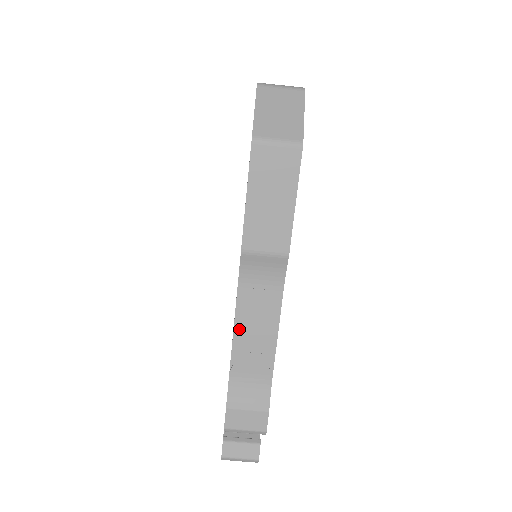
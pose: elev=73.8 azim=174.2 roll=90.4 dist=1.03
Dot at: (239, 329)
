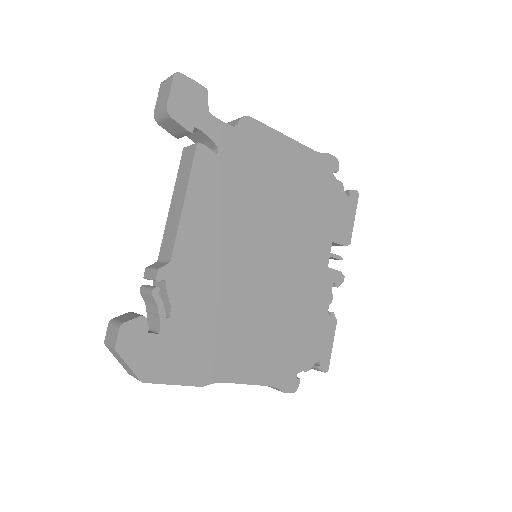
Dot at: occluded
